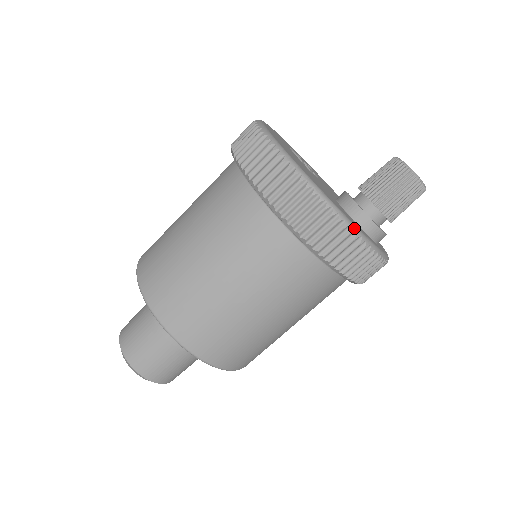
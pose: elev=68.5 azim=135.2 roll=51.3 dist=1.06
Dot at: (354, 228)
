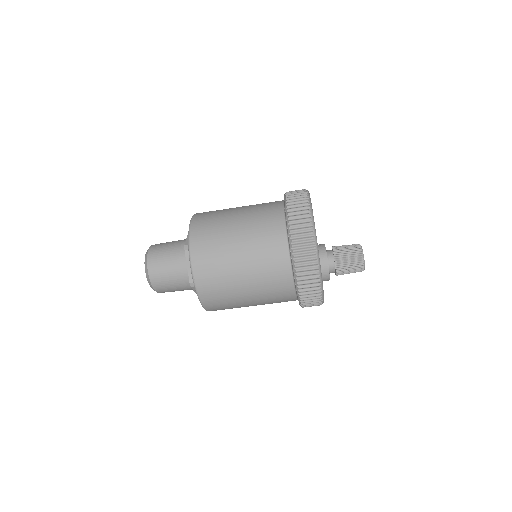
Dot at: (316, 238)
